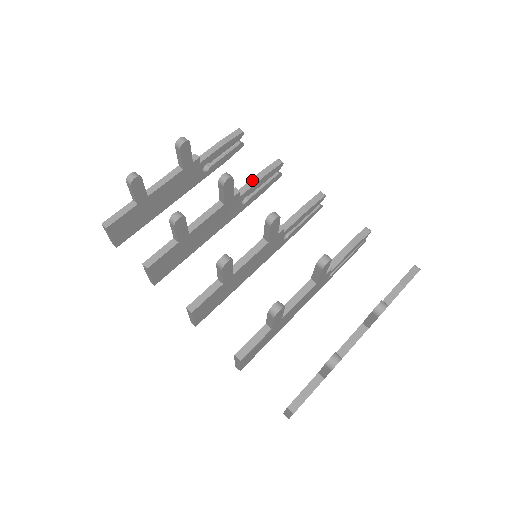
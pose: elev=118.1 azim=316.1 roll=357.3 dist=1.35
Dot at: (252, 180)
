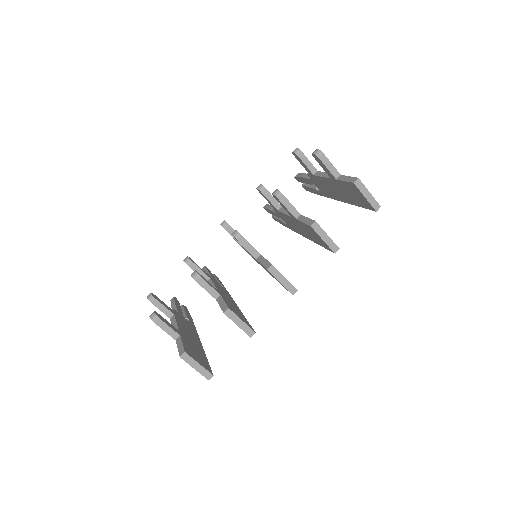
Dot at: occluded
